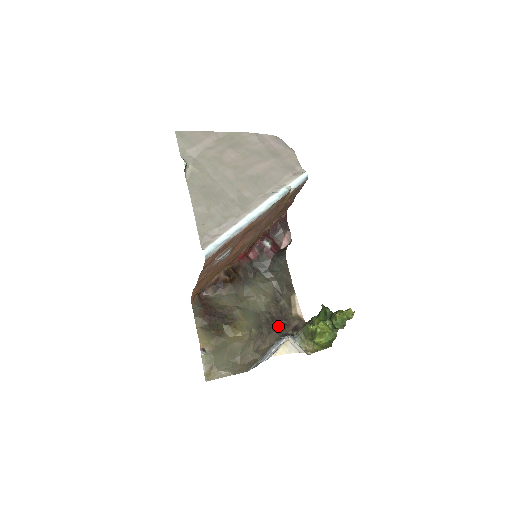
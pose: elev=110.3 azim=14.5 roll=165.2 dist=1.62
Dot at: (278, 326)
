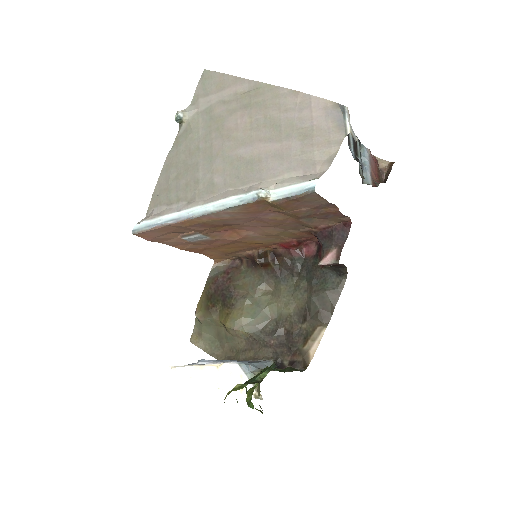
Dot at: (280, 346)
